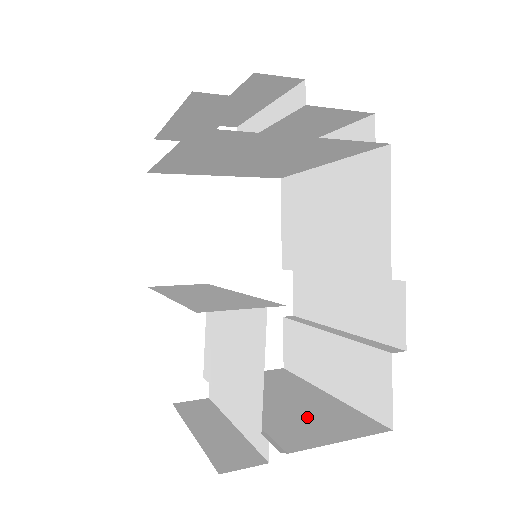
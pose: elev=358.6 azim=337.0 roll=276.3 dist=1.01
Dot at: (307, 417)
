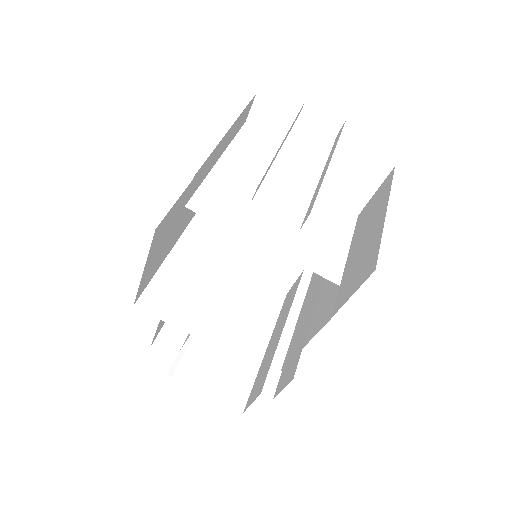
Dot at: (222, 358)
